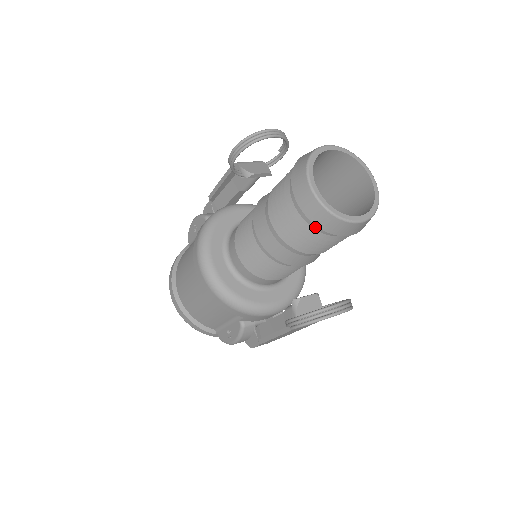
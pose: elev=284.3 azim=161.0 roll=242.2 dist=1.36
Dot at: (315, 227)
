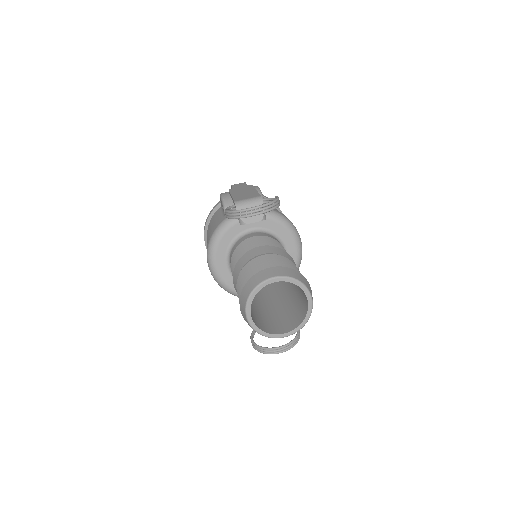
Dot at: occluded
